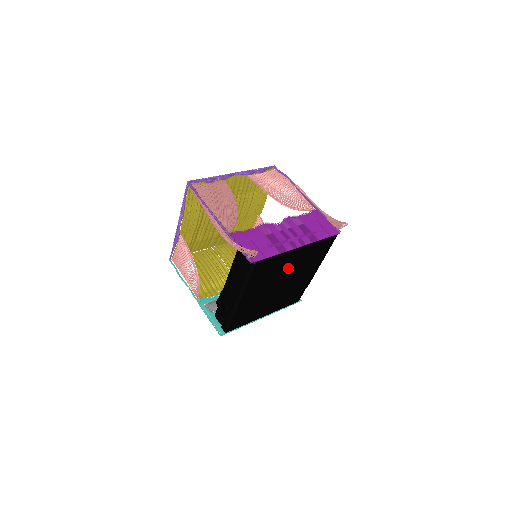
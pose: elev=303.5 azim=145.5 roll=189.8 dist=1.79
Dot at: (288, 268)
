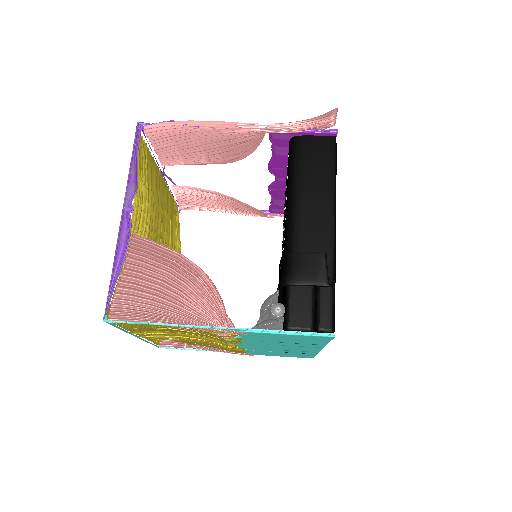
Dot at: occluded
